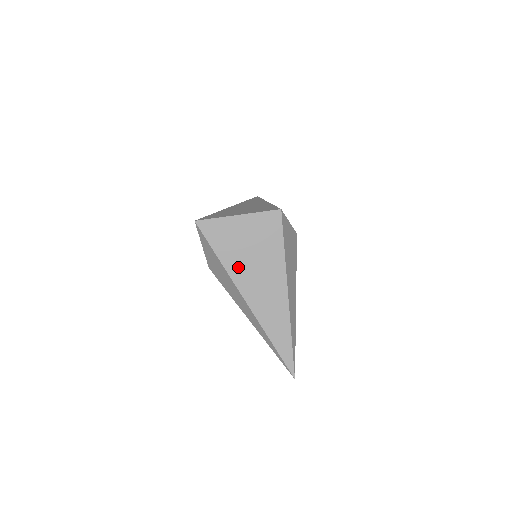
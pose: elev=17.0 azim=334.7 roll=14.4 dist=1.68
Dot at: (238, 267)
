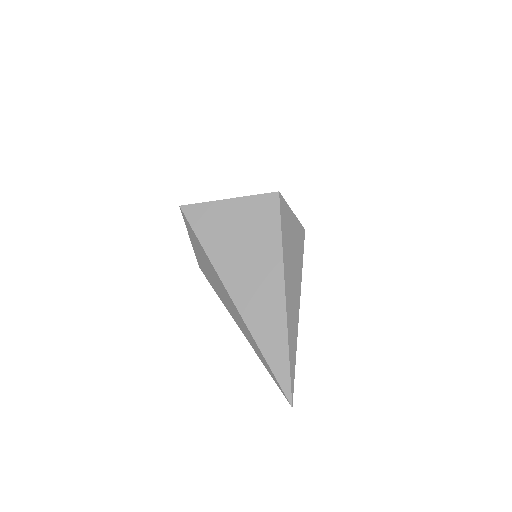
Dot at: (226, 259)
